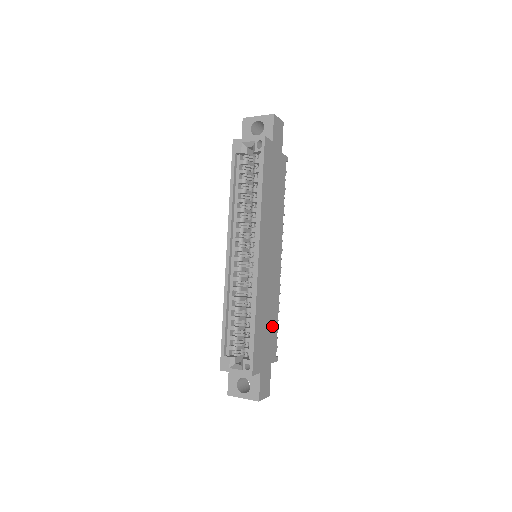
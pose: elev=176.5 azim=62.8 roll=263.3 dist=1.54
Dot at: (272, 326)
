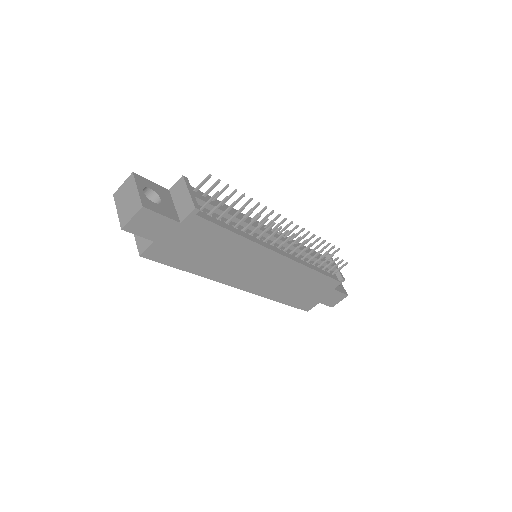
Dot at: (313, 282)
